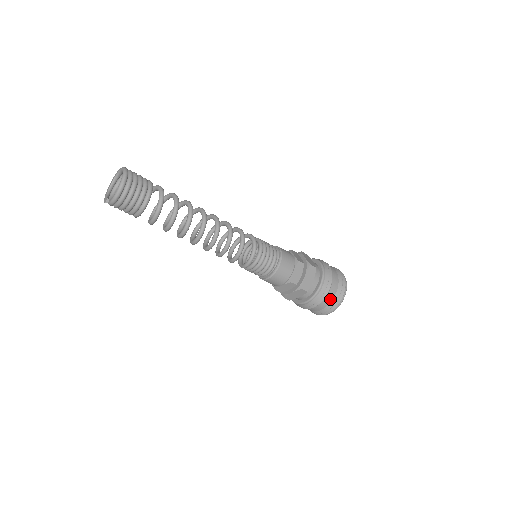
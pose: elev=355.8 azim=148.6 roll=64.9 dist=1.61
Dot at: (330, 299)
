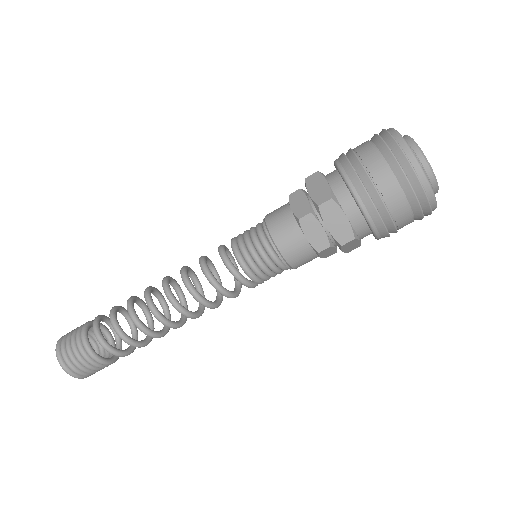
Dot at: (403, 208)
